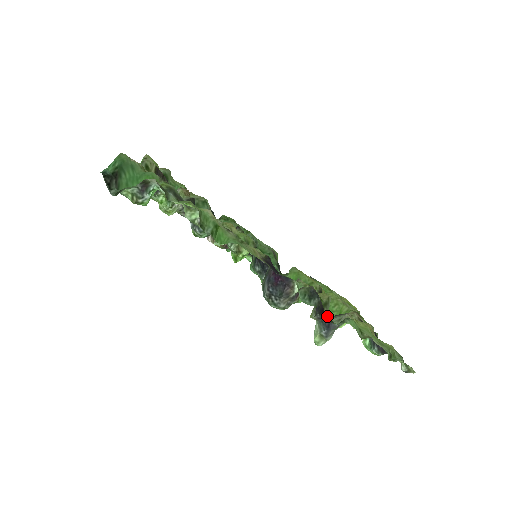
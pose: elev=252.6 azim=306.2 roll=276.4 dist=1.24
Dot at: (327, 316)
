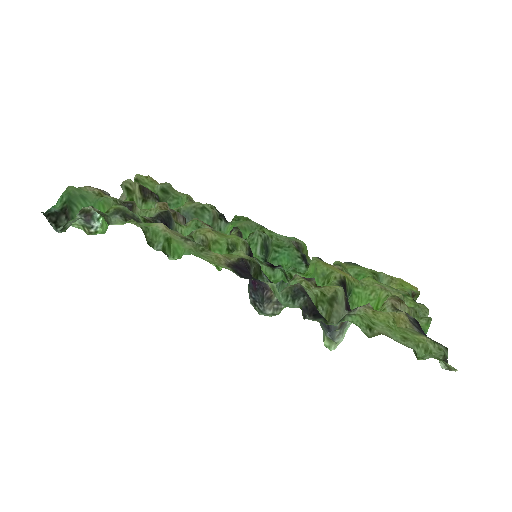
Dot at: (320, 316)
